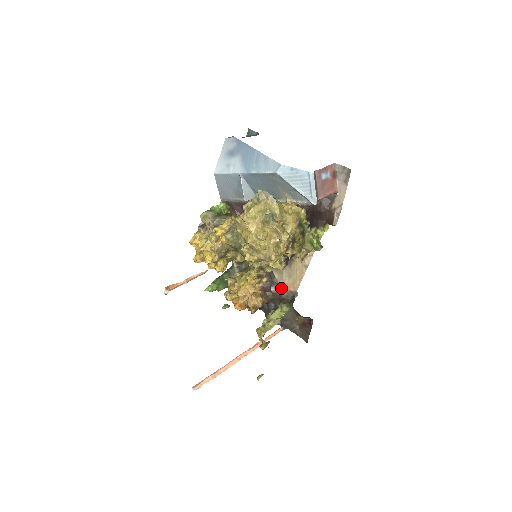
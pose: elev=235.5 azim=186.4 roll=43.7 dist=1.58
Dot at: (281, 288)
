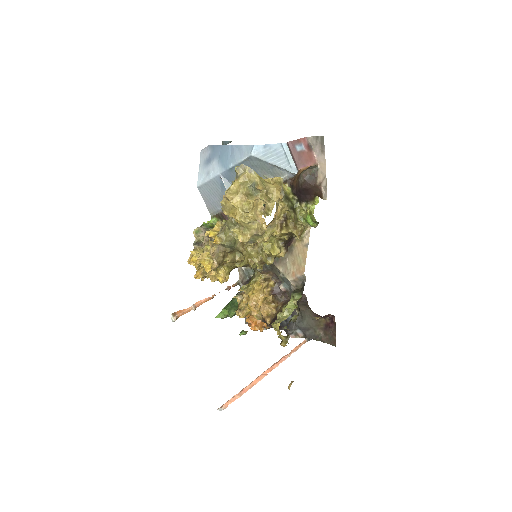
Dot at: (288, 279)
